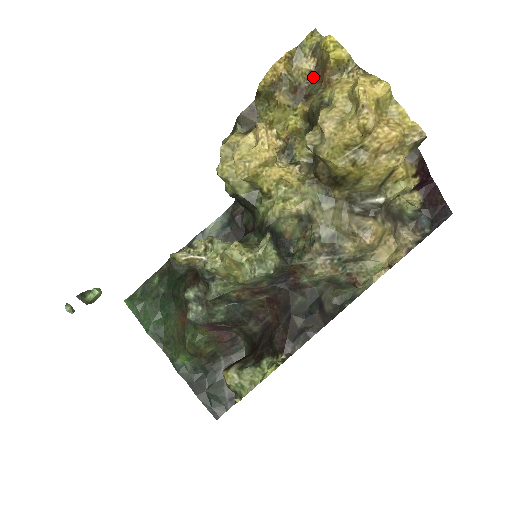
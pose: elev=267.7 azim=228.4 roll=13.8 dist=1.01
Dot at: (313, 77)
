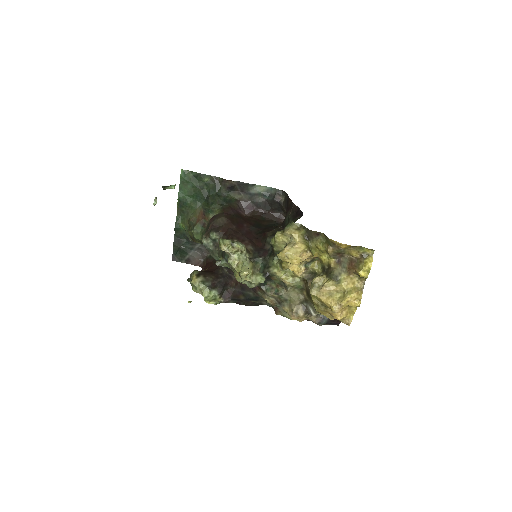
Dot at: (351, 259)
